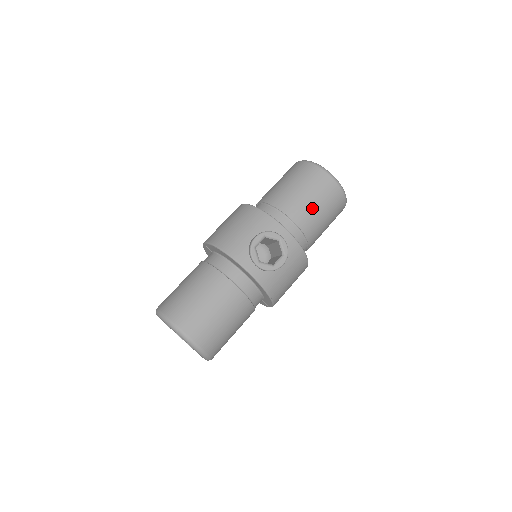
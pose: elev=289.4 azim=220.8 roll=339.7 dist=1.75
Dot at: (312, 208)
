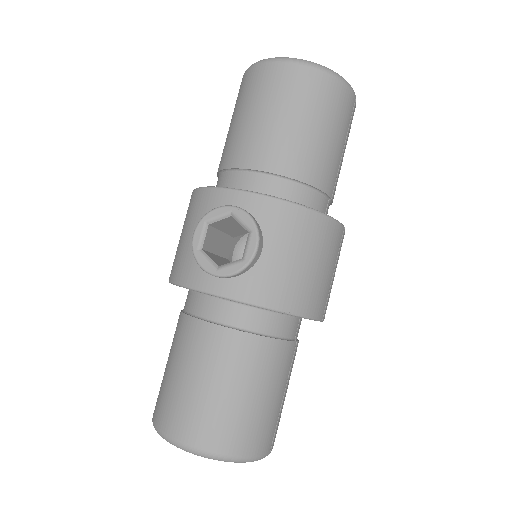
Dot at: (273, 129)
